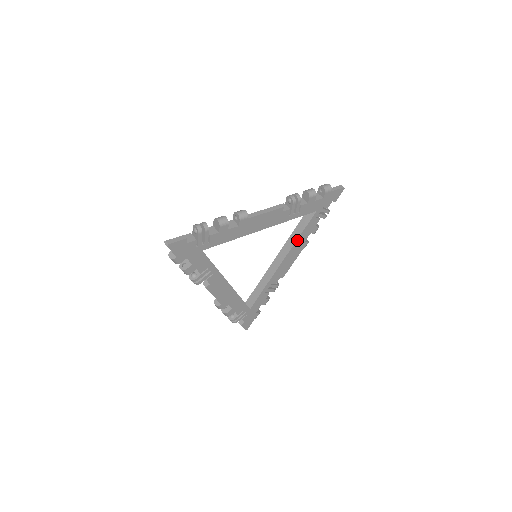
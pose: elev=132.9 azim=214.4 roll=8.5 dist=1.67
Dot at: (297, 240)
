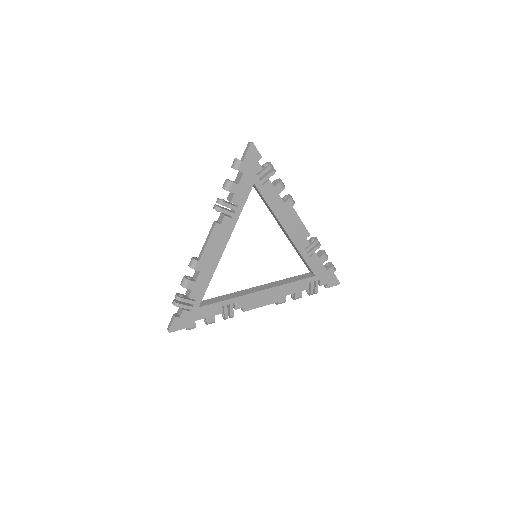
Dot at: (285, 285)
